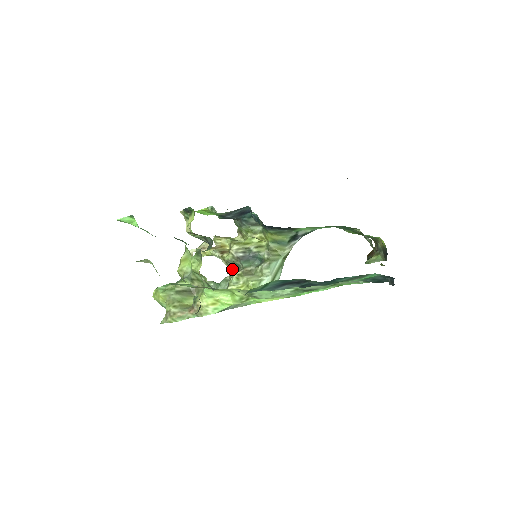
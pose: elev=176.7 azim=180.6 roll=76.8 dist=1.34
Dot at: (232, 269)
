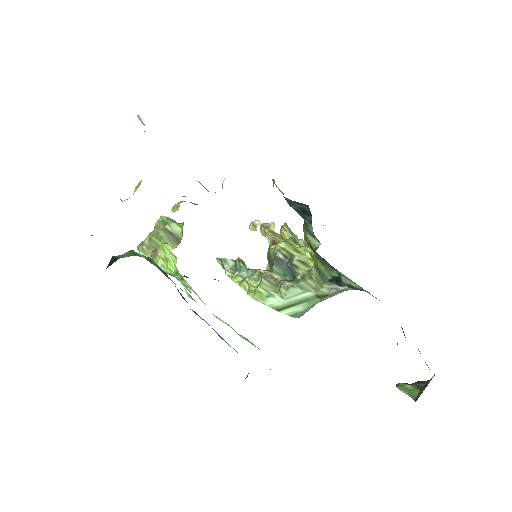
Dot at: (269, 266)
